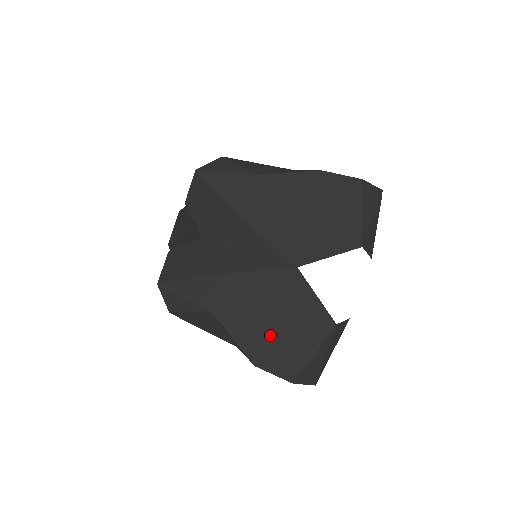
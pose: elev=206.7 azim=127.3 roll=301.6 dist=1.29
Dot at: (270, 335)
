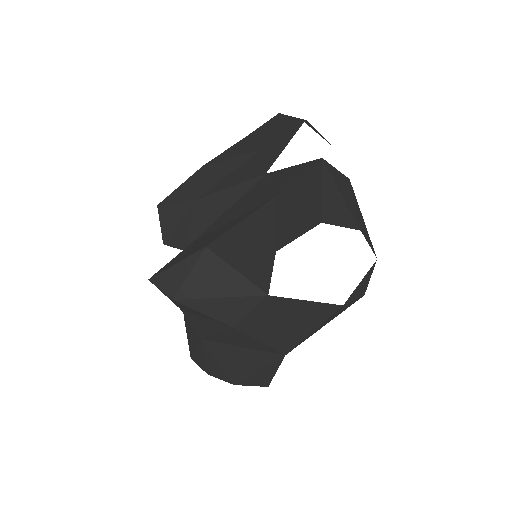
Dot at: (272, 218)
